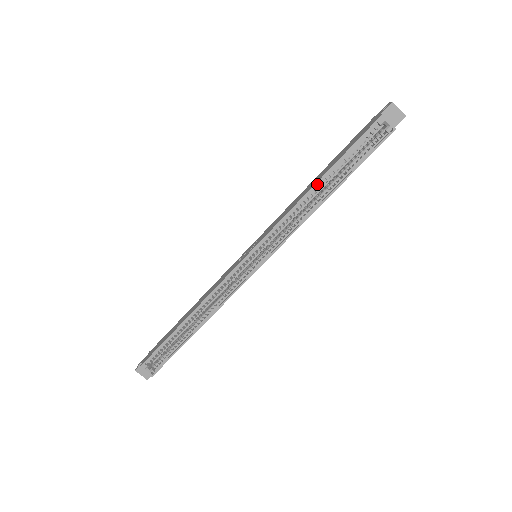
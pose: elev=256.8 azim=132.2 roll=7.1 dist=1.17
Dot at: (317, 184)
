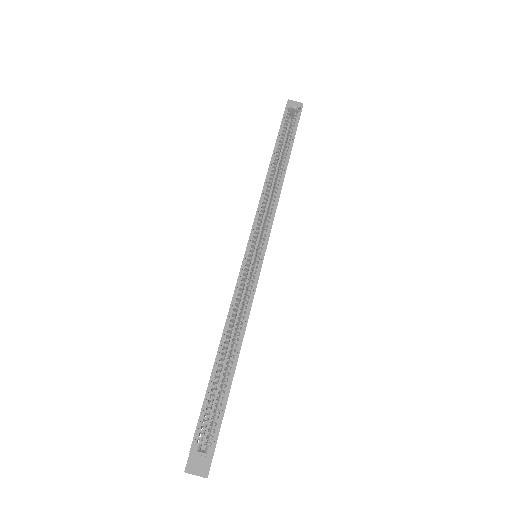
Dot at: (272, 161)
